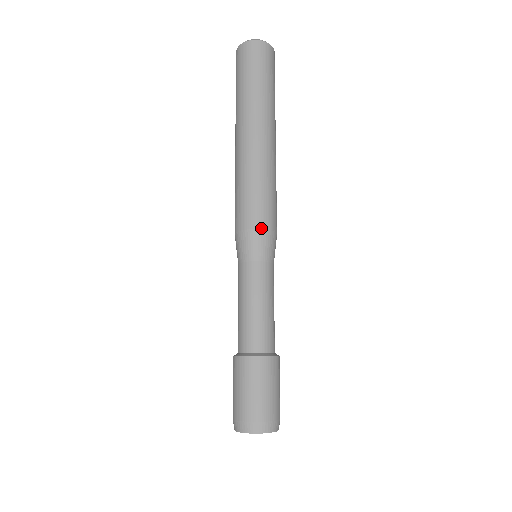
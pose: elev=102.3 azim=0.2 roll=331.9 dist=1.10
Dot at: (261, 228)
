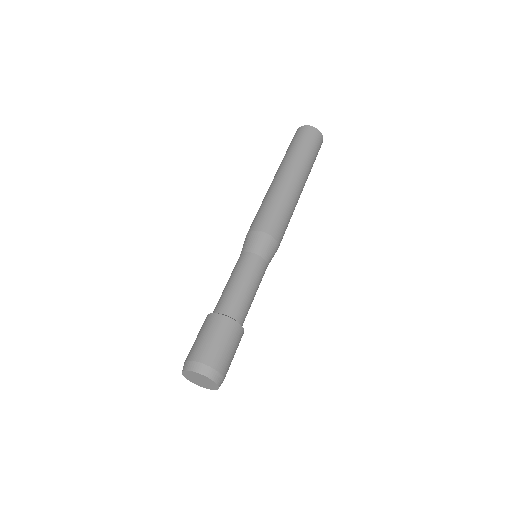
Dot at: (270, 234)
